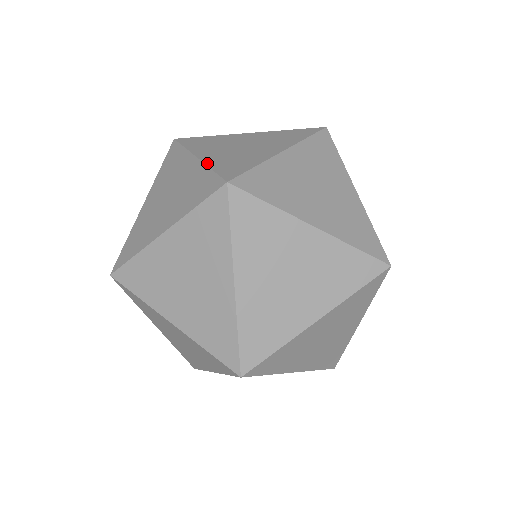
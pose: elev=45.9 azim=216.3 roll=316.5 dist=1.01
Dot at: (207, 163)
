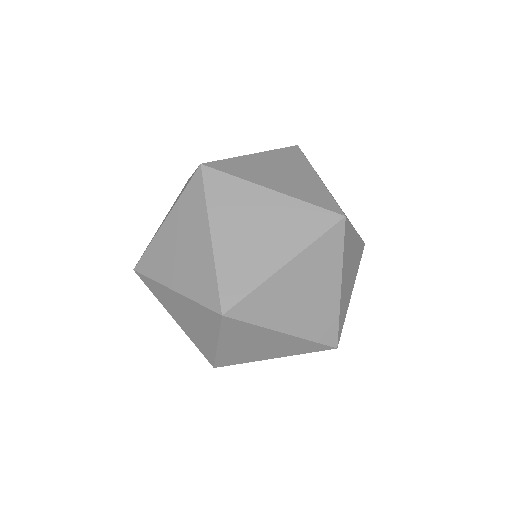
Dot at: (216, 261)
